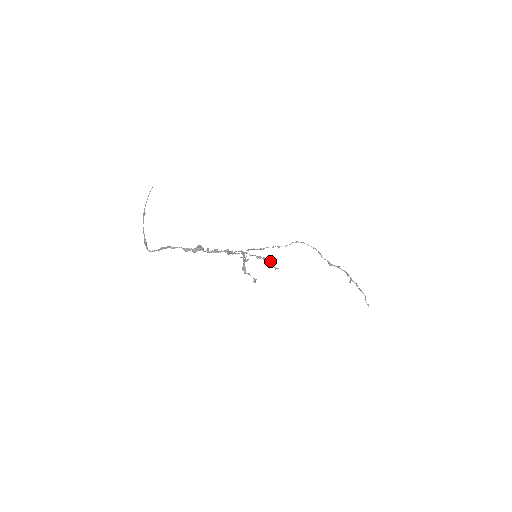
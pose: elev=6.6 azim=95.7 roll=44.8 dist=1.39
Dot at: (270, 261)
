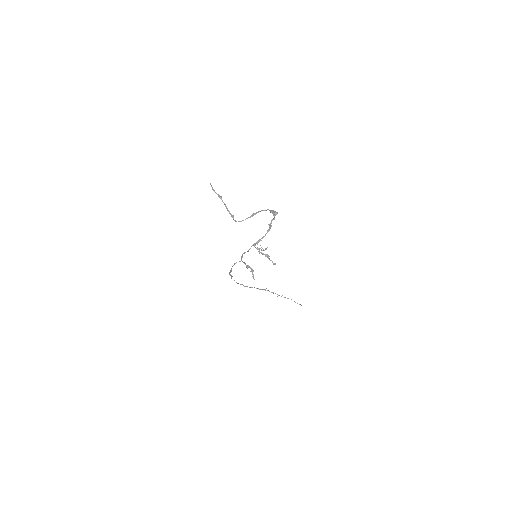
Dot at: (252, 269)
